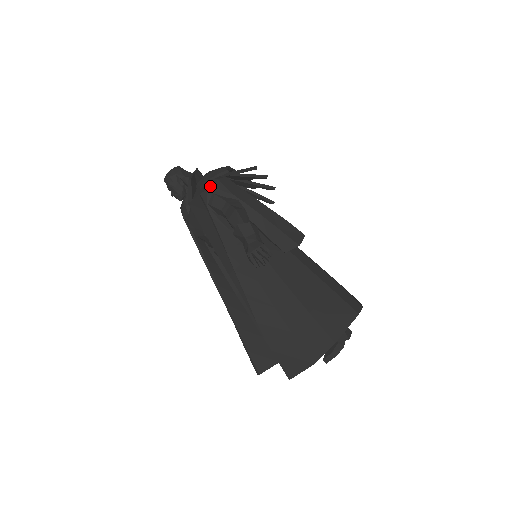
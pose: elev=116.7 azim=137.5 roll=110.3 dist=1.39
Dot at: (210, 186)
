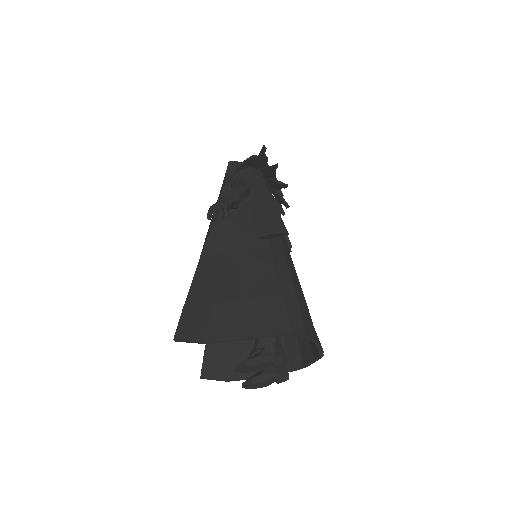
Dot at: (241, 169)
